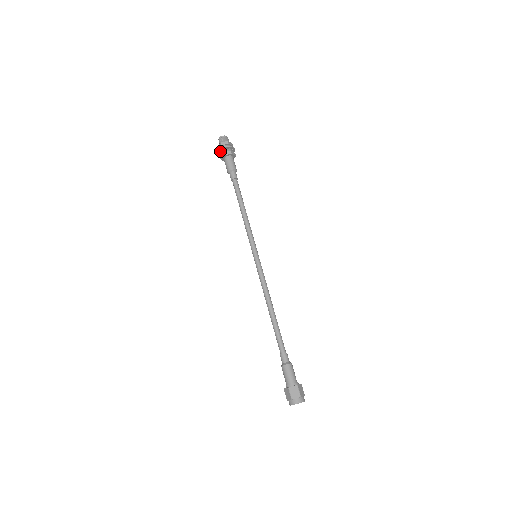
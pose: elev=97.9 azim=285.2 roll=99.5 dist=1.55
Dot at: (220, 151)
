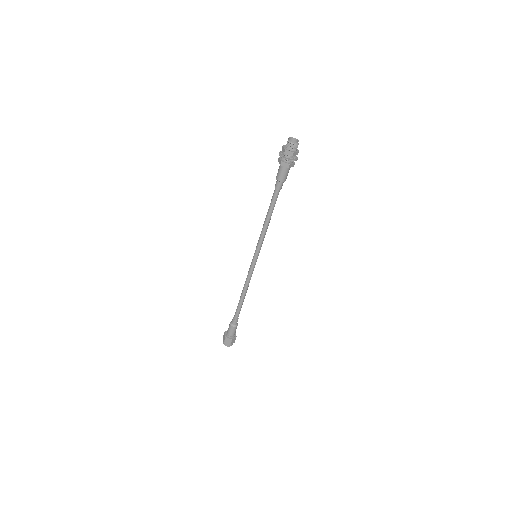
Dot at: (281, 155)
